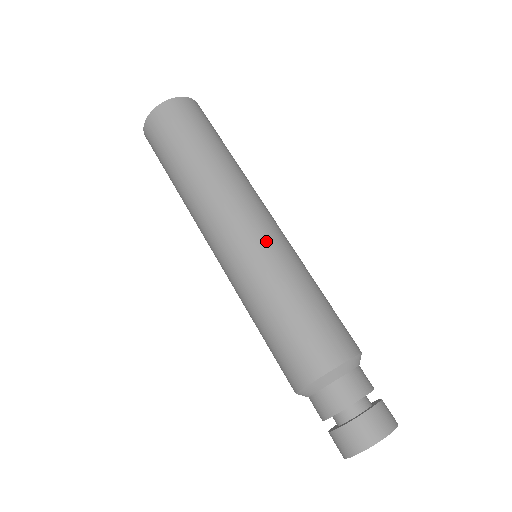
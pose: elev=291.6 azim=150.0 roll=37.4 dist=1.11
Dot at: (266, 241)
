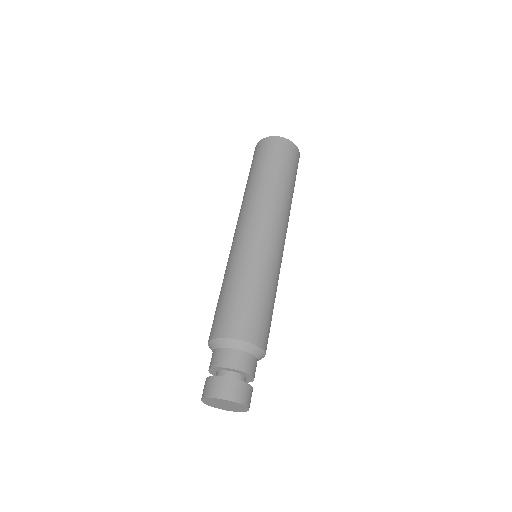
Dot at: (273, 250)
